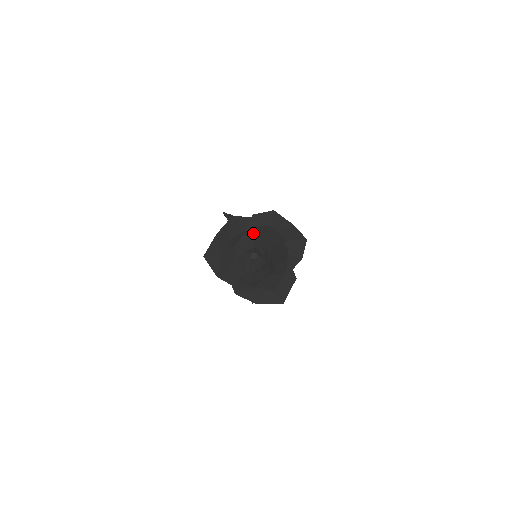
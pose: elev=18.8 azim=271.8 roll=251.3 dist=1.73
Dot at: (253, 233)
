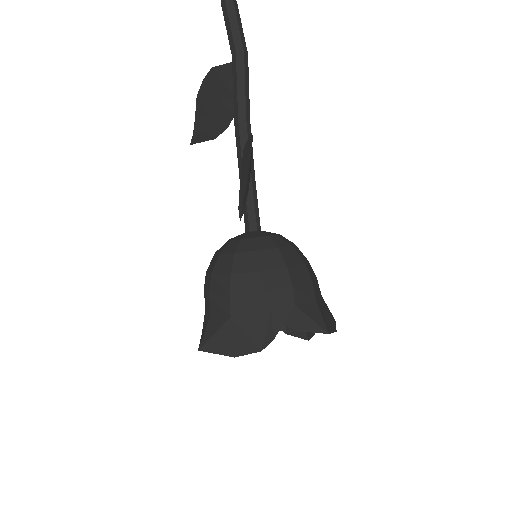
Dot at: occluded
